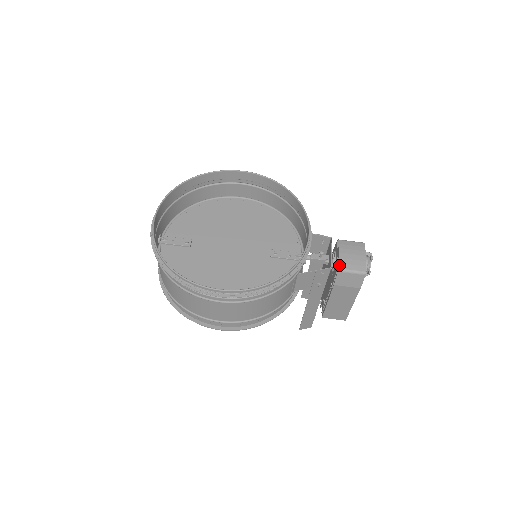
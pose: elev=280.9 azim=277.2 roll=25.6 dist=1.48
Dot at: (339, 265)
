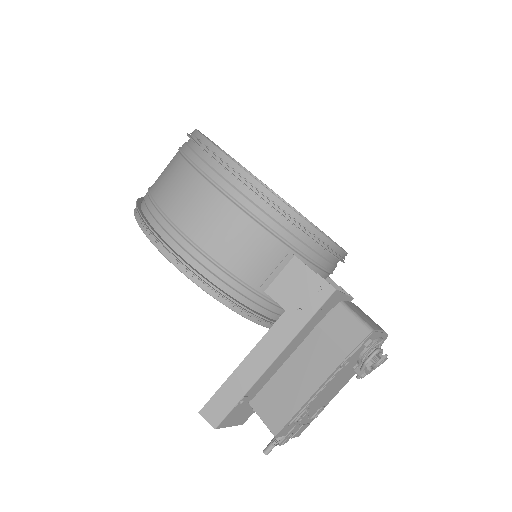
Dot at: (346, 301)
